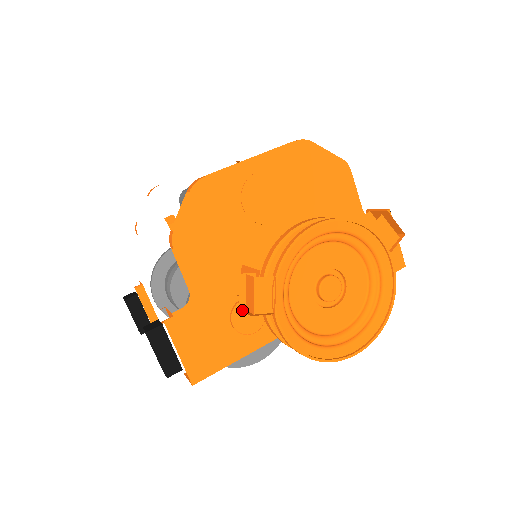
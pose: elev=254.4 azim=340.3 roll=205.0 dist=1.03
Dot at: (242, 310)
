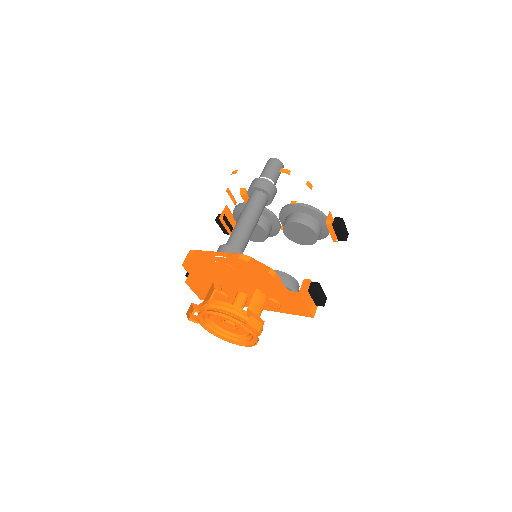
Dot at: (193, 311)
